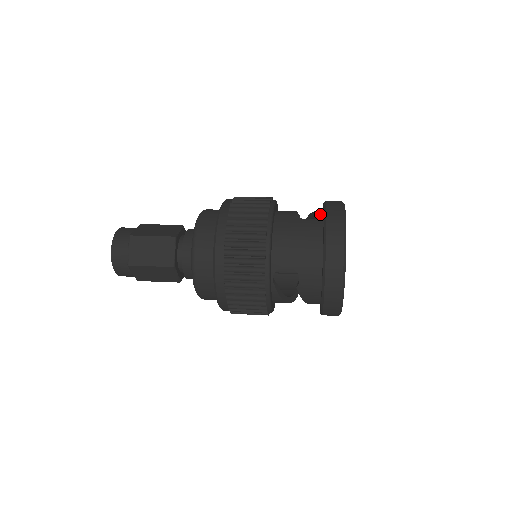
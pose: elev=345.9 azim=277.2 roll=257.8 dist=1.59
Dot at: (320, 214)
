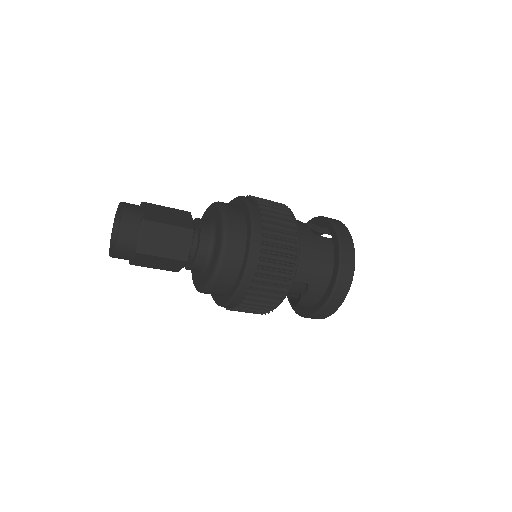
Dot at: (322, 229)
